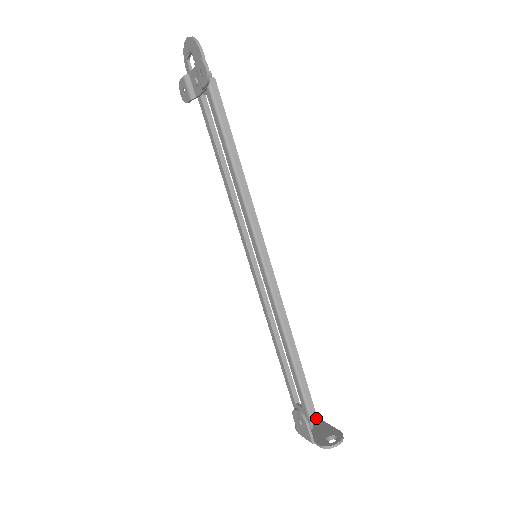
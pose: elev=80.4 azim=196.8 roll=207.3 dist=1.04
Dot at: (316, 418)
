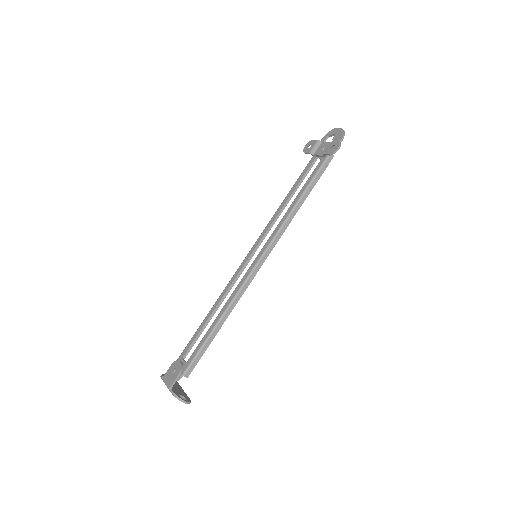
Dot at: (188, 376)
